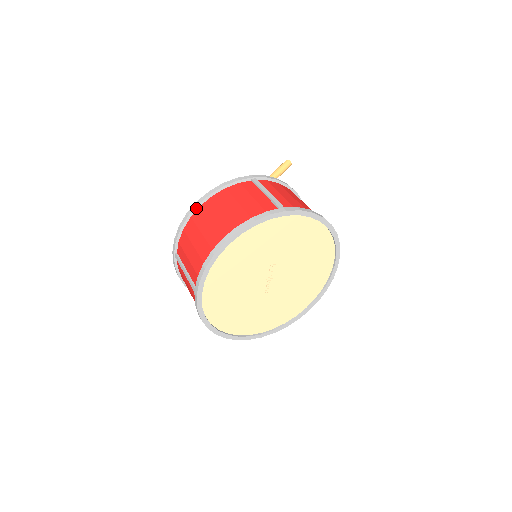
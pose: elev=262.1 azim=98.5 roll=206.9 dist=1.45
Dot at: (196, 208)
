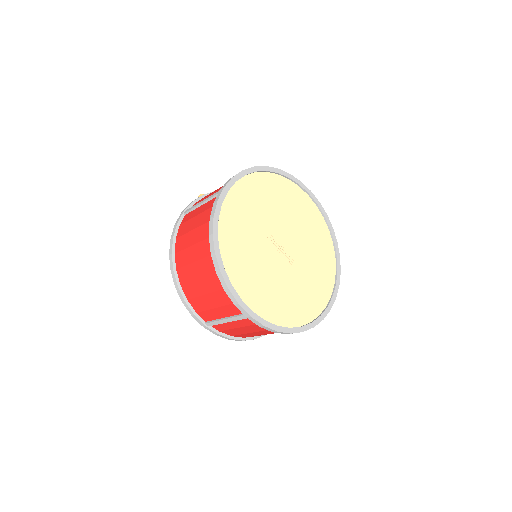
Dot at: (175, 275)
